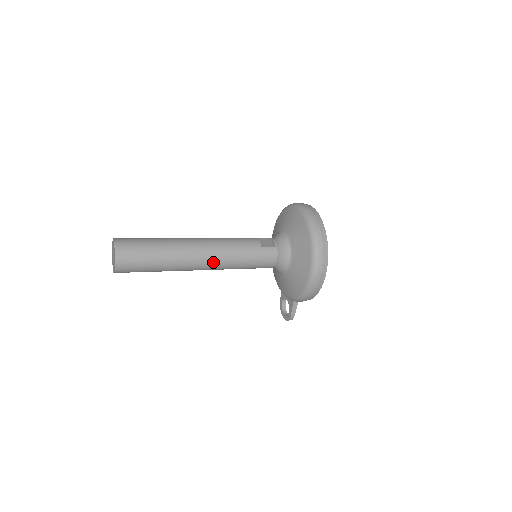
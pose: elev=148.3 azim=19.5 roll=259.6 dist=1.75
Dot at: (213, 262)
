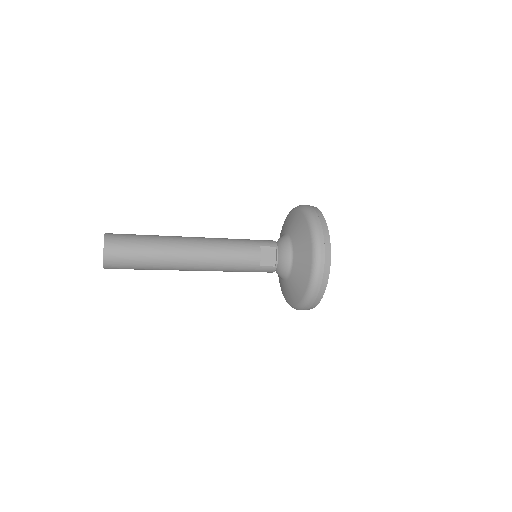
Dot at: occluded
